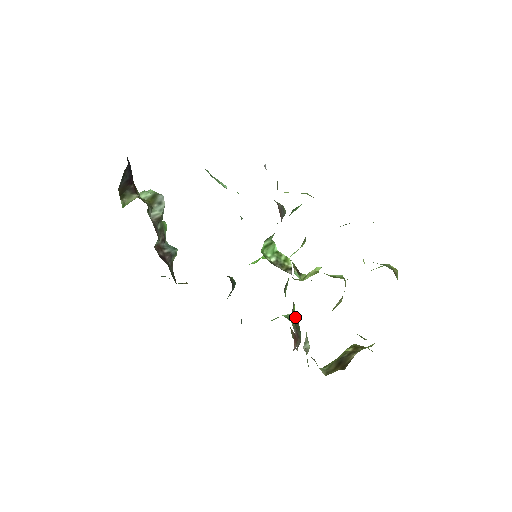
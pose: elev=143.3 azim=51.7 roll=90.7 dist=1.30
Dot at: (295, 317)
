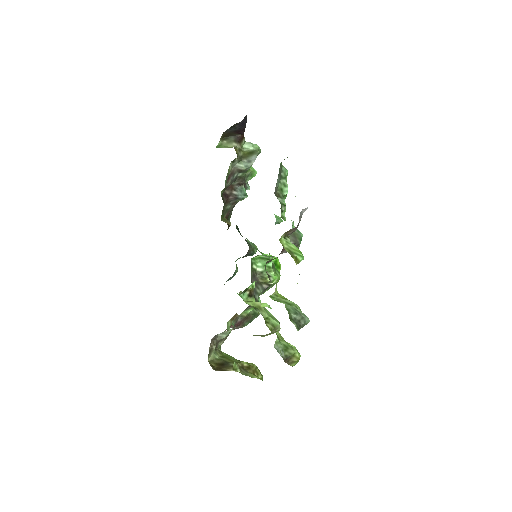
Dot at: occluded
